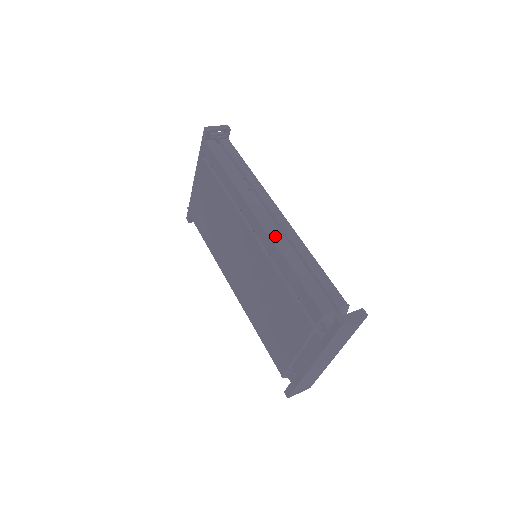
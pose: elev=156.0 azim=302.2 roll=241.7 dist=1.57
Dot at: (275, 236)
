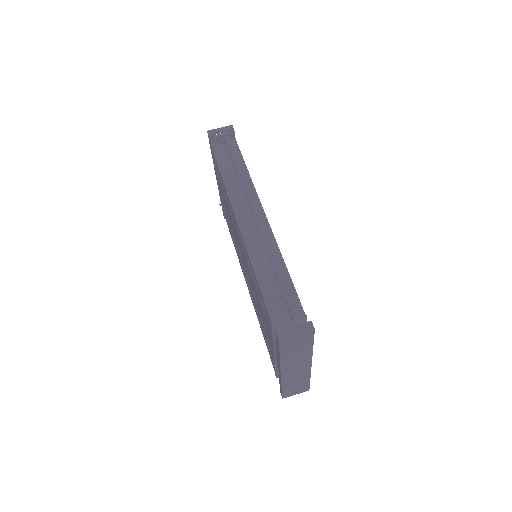
Dot at: (249, 241)
